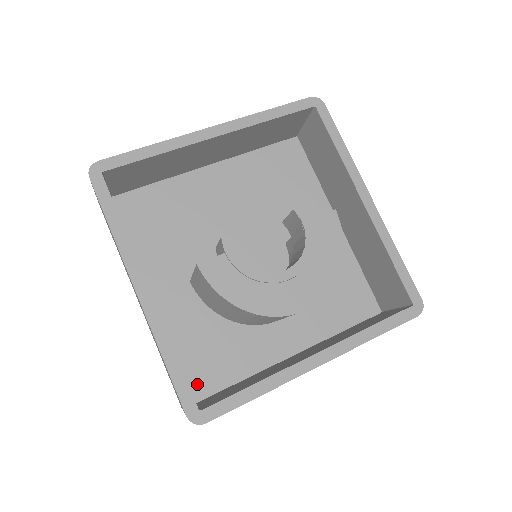
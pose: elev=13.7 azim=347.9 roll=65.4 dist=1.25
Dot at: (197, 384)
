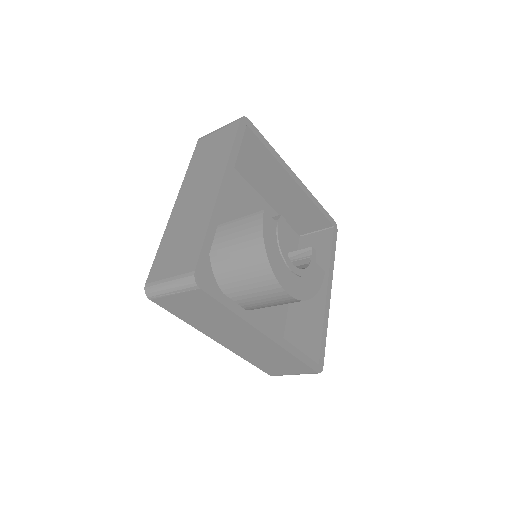
Dot at: occluded
